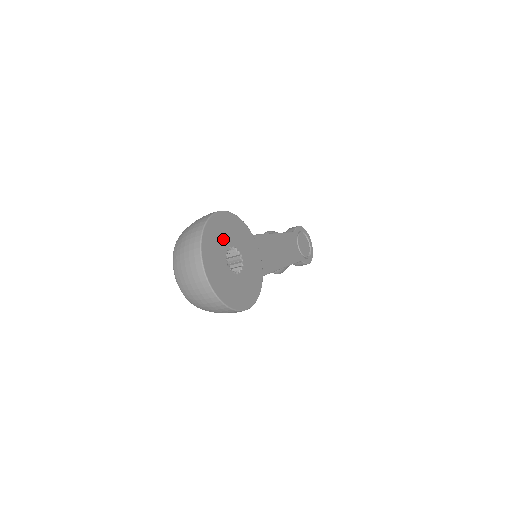
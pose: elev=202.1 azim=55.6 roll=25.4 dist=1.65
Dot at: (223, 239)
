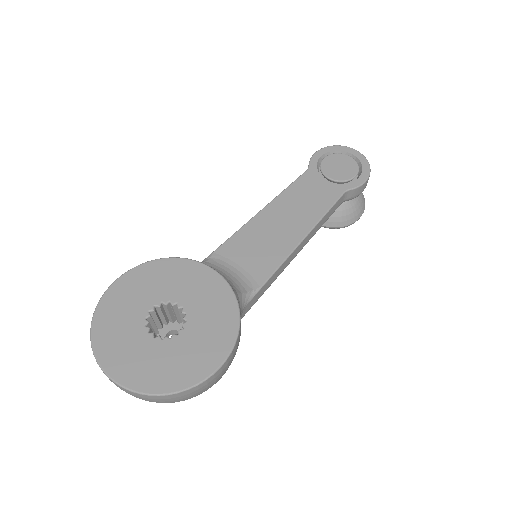
Dot at: (132, 312)
